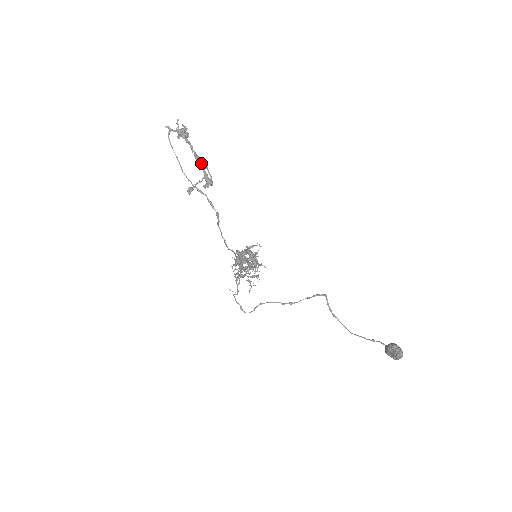
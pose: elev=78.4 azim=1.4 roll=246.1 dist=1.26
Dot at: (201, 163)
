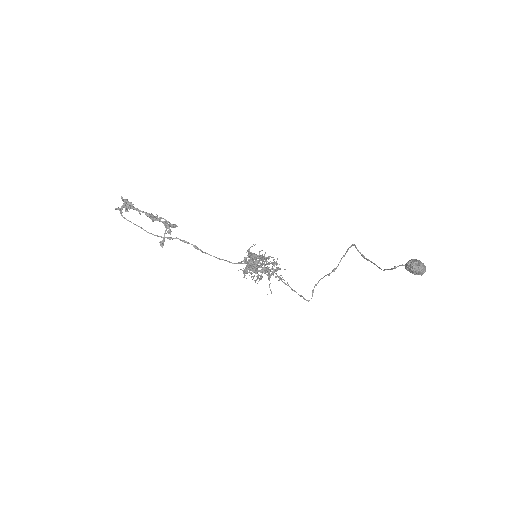
Dot at: (154, 218)
